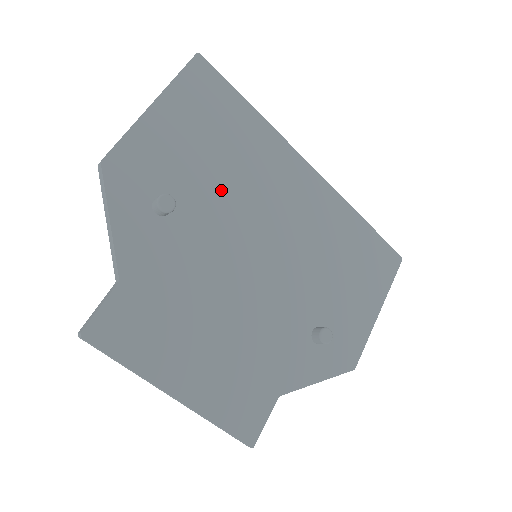
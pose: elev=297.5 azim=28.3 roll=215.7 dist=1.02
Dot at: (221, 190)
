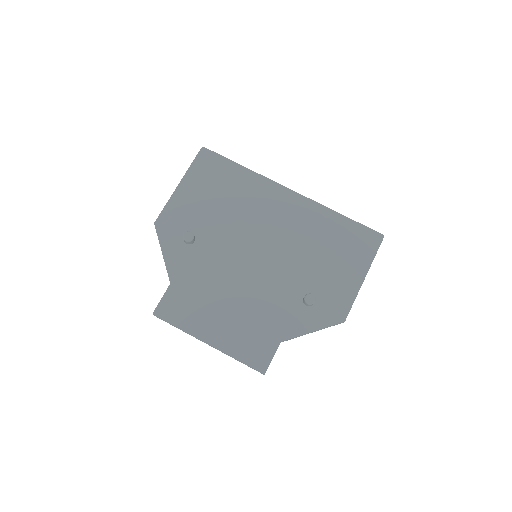
Dot at: (225, 221)
